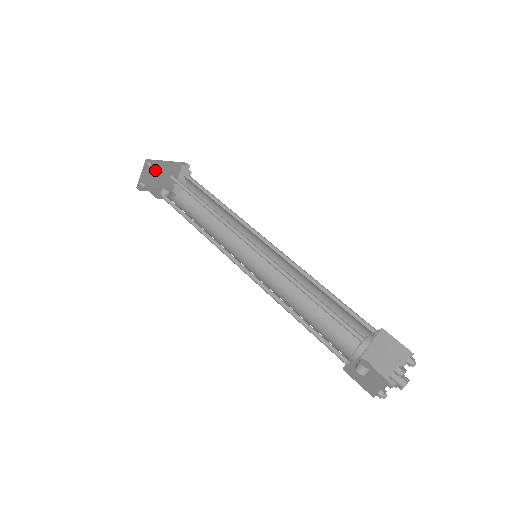
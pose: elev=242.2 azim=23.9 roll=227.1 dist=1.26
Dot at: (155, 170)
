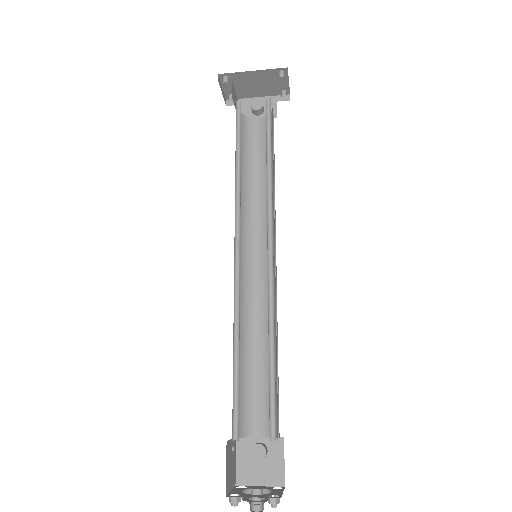
Dot at: (241, 81)
